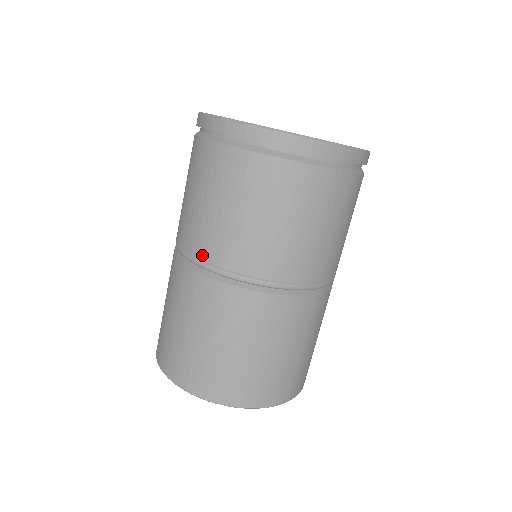
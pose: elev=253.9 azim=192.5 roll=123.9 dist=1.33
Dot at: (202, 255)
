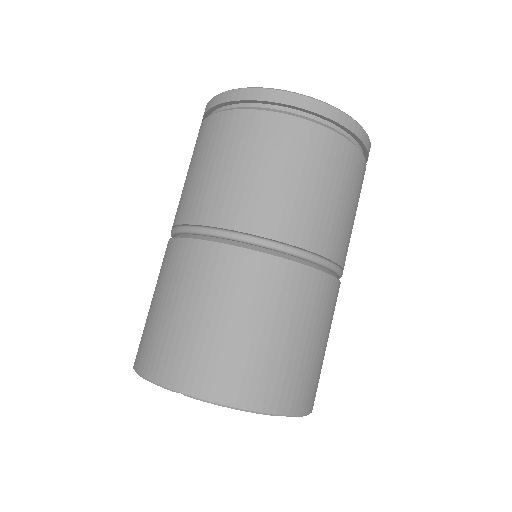
Dot at: (271, 233)
